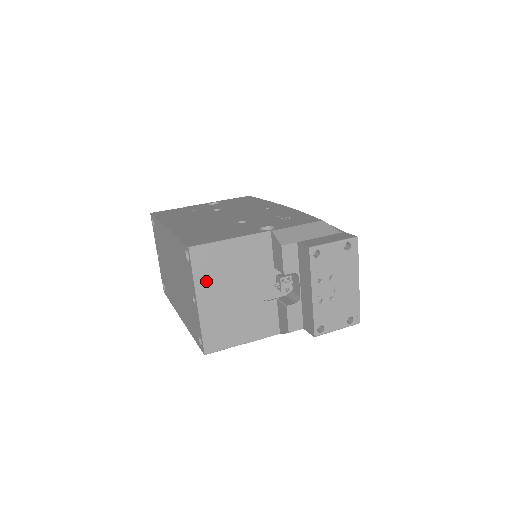
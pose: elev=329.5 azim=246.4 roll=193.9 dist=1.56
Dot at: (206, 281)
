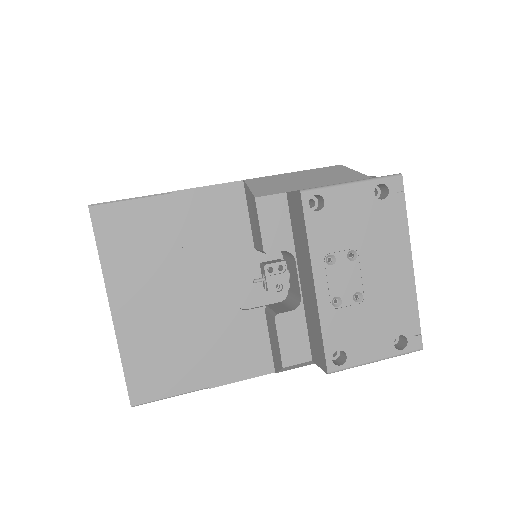
Dot at: (125, 268)
